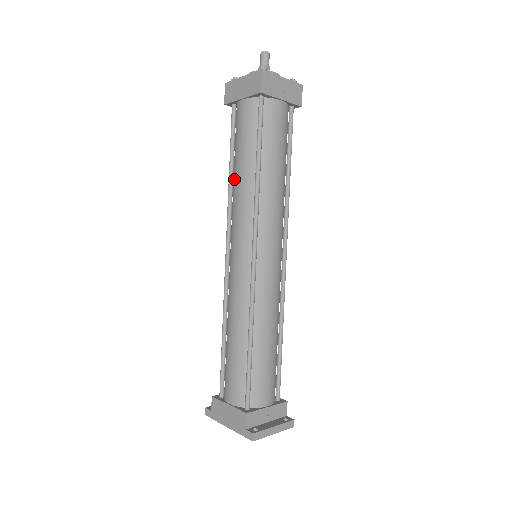
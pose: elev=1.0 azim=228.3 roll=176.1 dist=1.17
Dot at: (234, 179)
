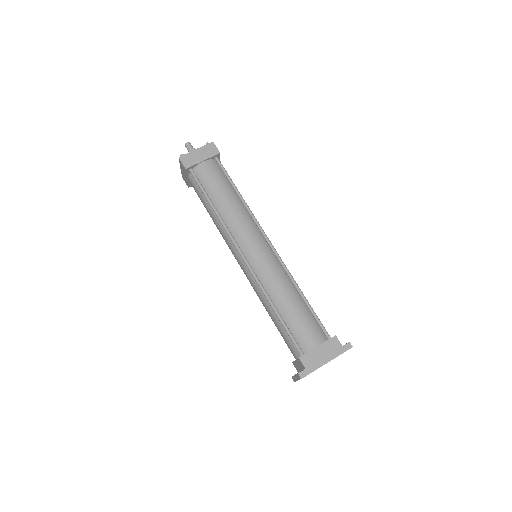
Dot at: (223, 208)
